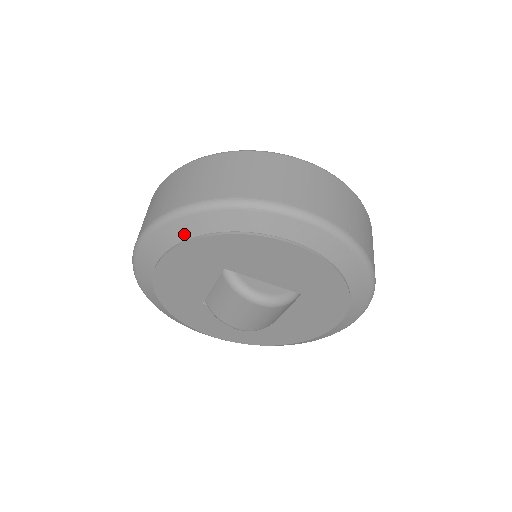
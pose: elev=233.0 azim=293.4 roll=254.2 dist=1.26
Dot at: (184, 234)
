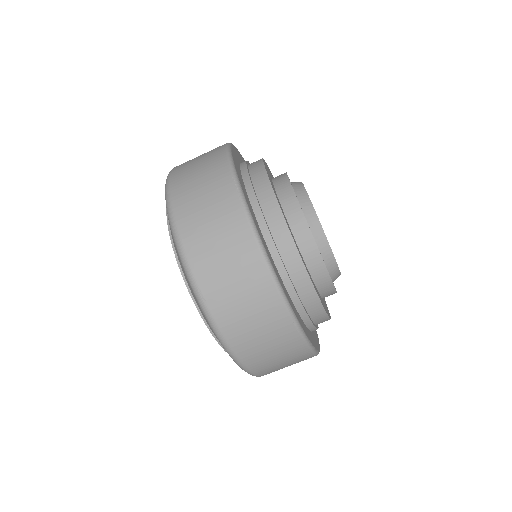
Dot at: (206, 321)
